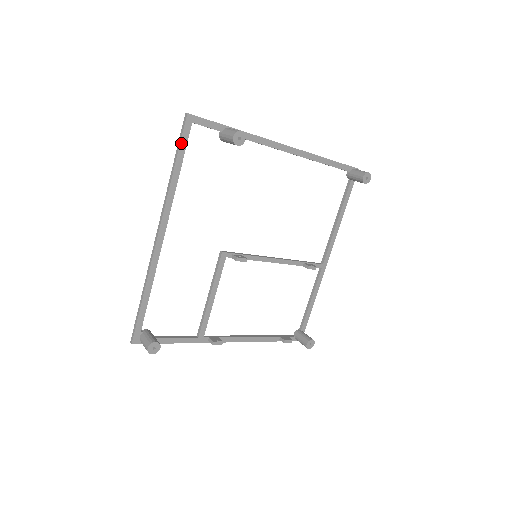
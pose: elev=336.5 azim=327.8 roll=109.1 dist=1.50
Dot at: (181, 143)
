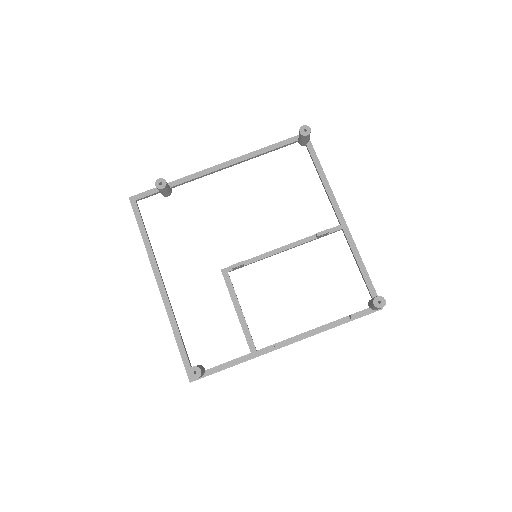
Dot at: (136, 217)
